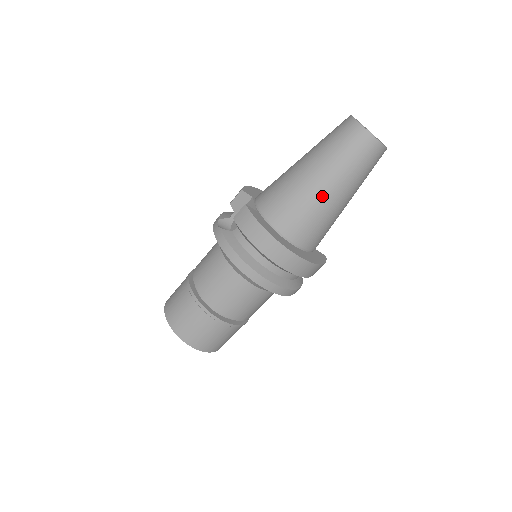
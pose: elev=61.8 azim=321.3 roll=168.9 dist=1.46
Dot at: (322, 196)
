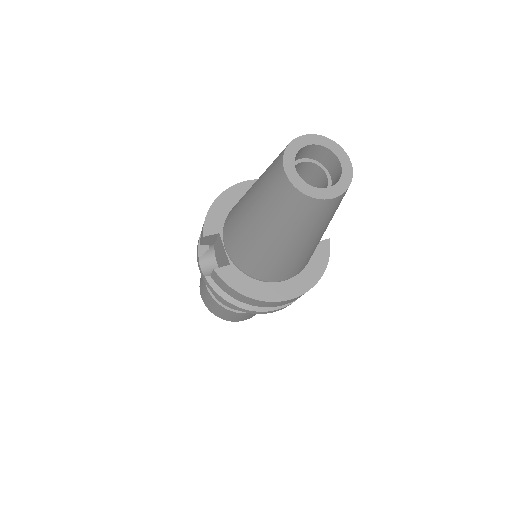
Dot at: (290, 253)
